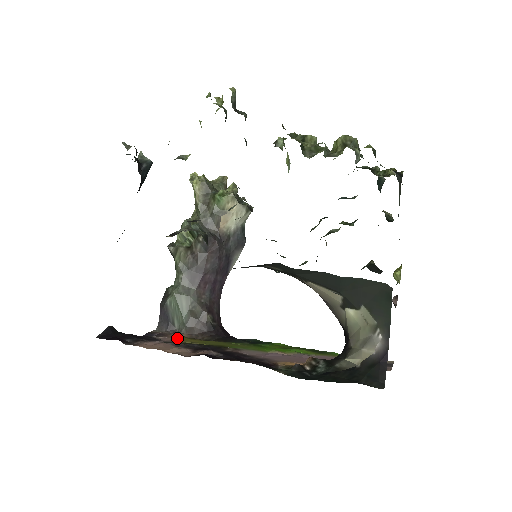
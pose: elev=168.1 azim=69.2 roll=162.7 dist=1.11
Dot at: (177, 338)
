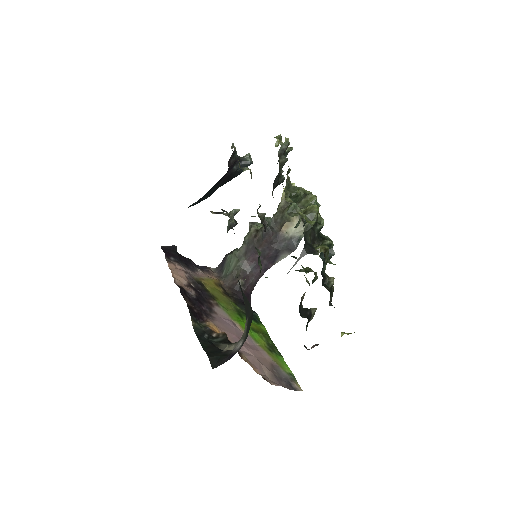
Dot at: (207, 278)
